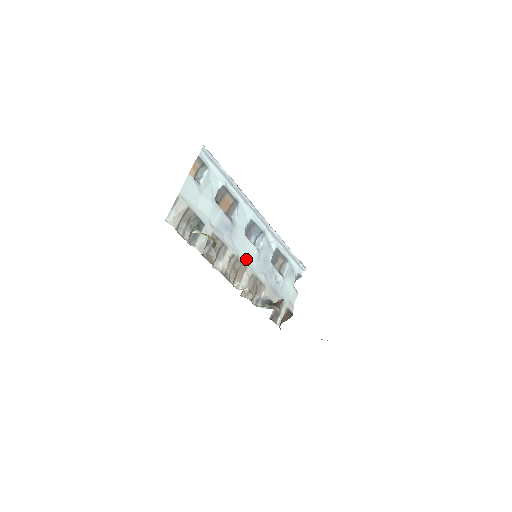
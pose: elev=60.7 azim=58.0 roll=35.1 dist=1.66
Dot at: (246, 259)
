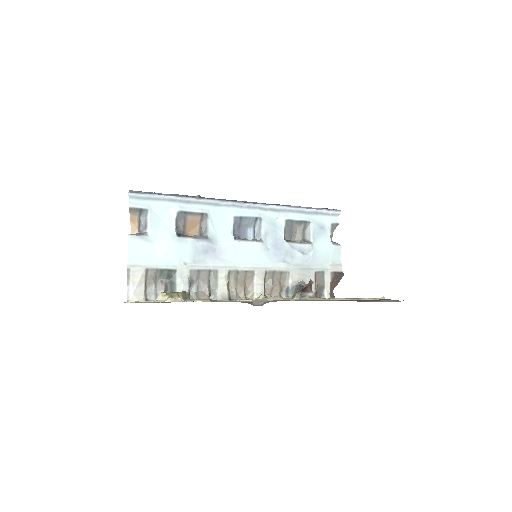
Dot at: (249, 263)
